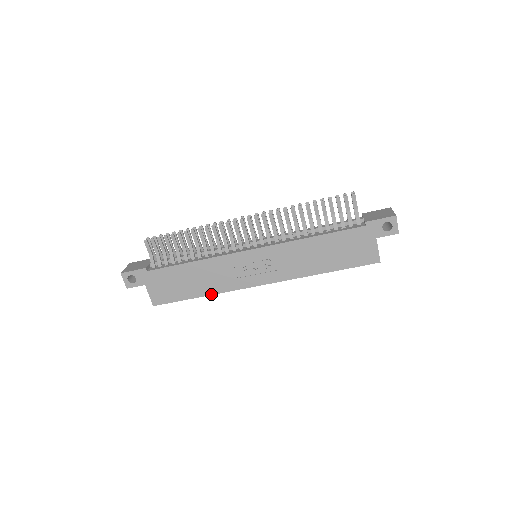
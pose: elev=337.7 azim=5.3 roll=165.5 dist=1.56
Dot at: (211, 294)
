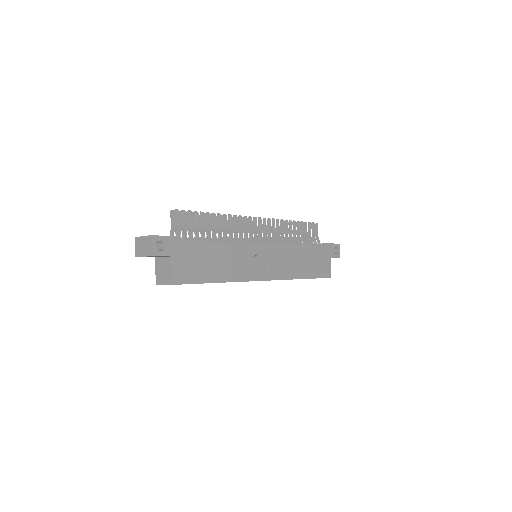
Dot at: (227, 281)
